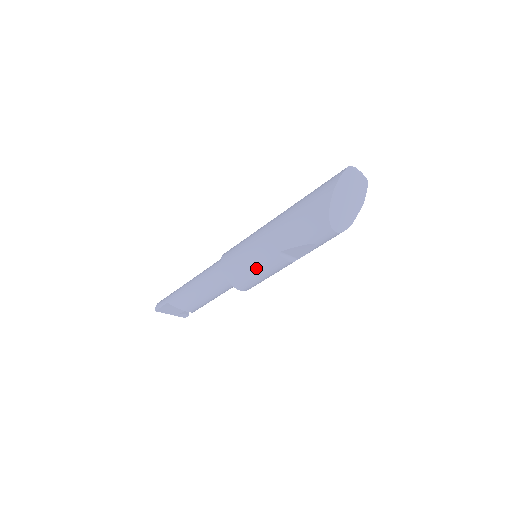
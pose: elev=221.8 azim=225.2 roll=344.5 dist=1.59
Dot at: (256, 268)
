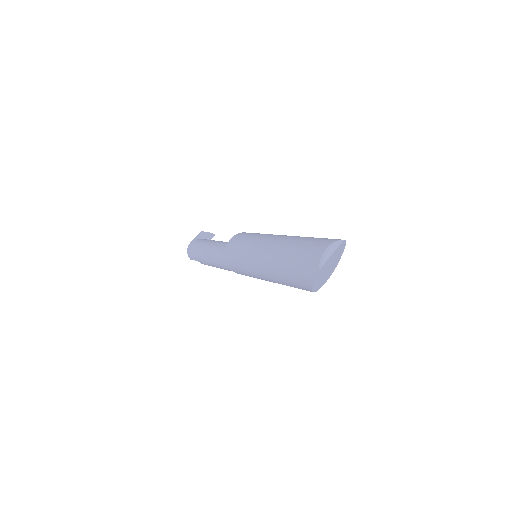
Dot at: occluded
